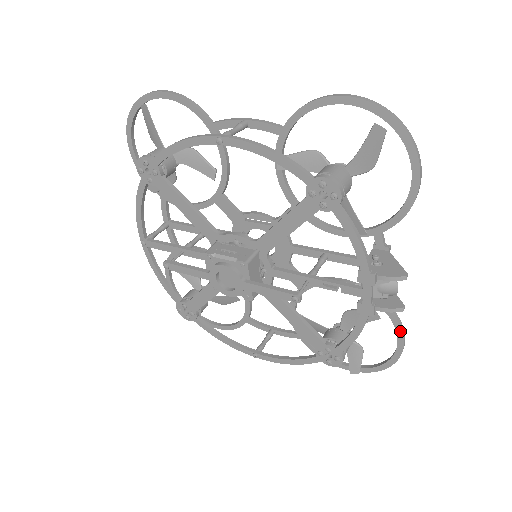
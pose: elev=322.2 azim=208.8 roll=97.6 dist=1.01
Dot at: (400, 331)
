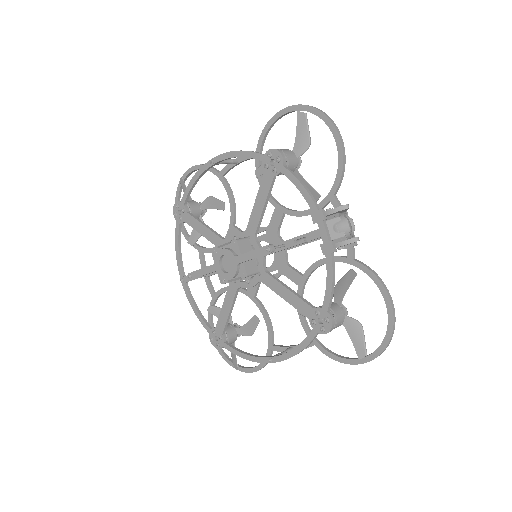
Dot at: (381, 287)
